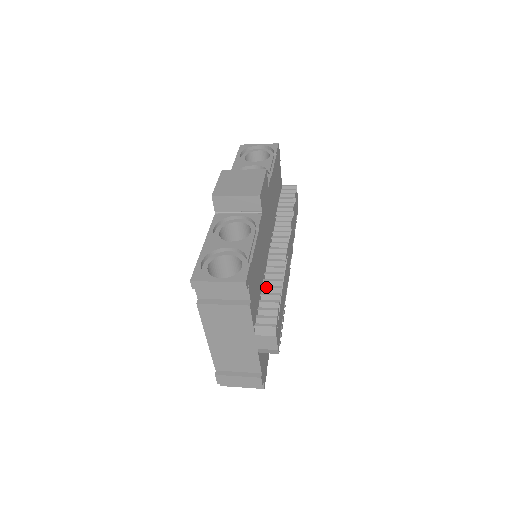
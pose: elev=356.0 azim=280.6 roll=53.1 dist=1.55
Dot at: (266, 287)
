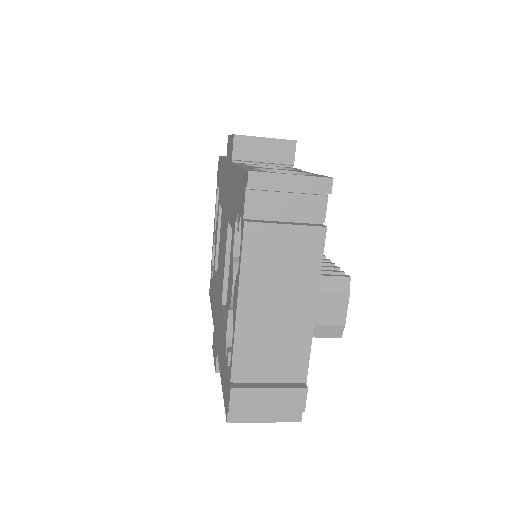
Dot at: occluded
